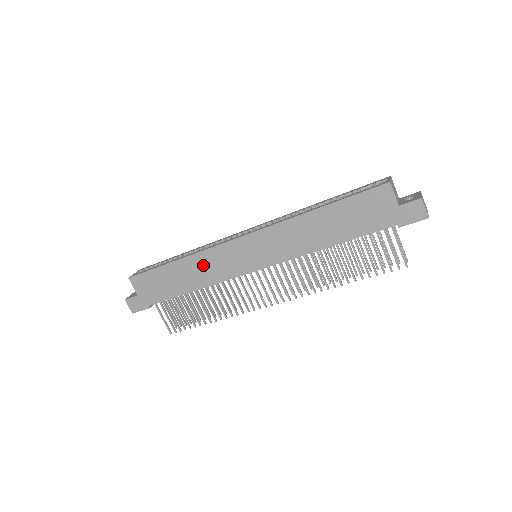
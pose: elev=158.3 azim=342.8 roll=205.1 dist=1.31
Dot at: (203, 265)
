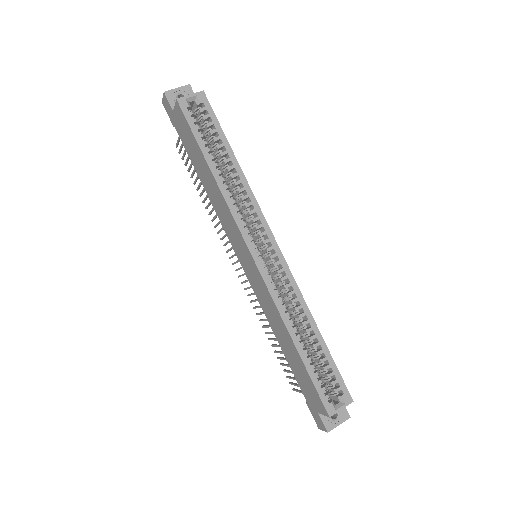
Dot at: (221, 204)
